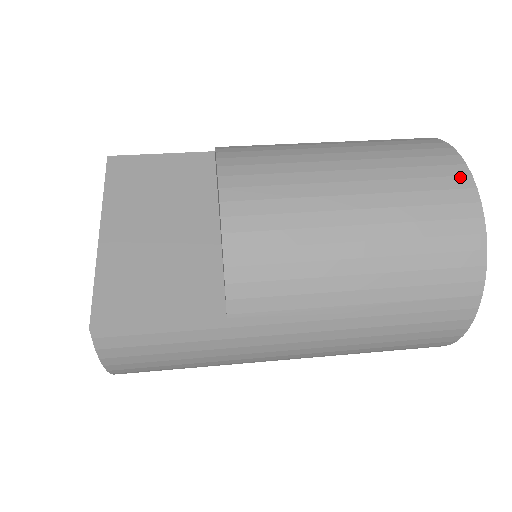
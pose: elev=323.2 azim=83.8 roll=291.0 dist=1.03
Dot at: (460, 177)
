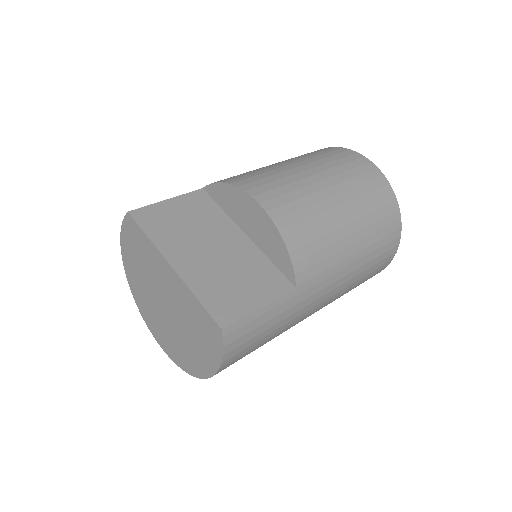
Dot at: (368, 164)
